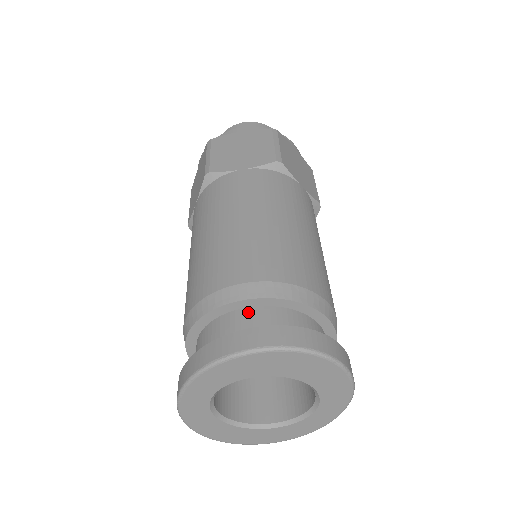
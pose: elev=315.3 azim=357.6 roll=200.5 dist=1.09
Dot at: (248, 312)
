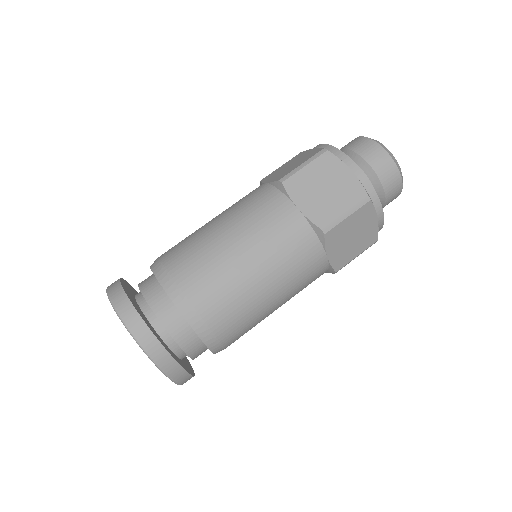
Dot at: (151, 276)
